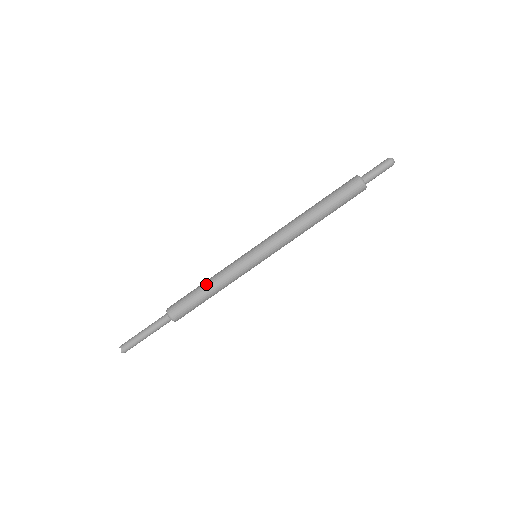
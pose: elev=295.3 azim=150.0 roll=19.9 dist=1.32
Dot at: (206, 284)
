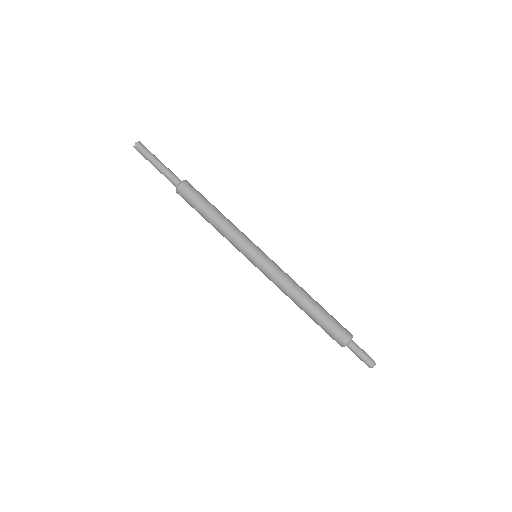
Dot at: occluded
